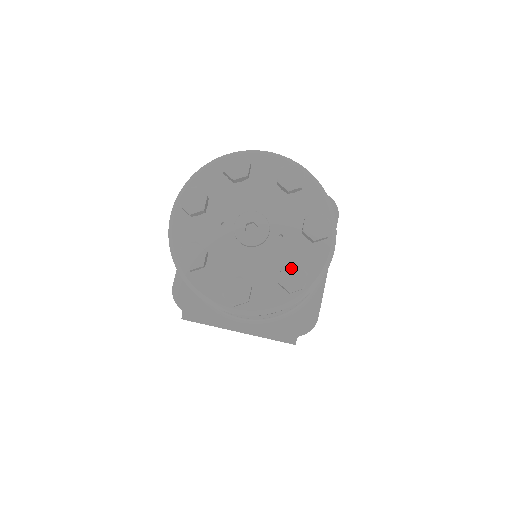
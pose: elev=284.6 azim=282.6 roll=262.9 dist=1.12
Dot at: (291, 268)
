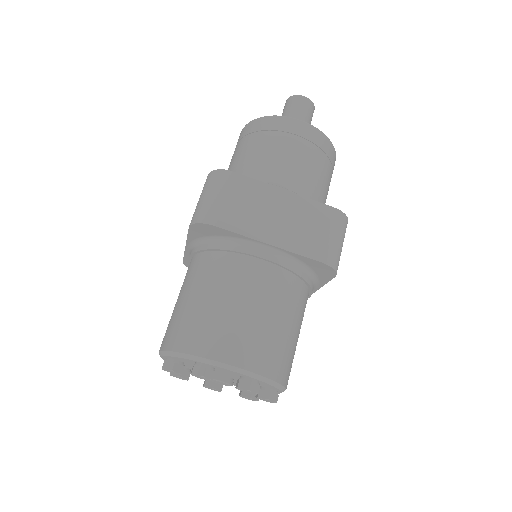
Dot at: (247, 398)
